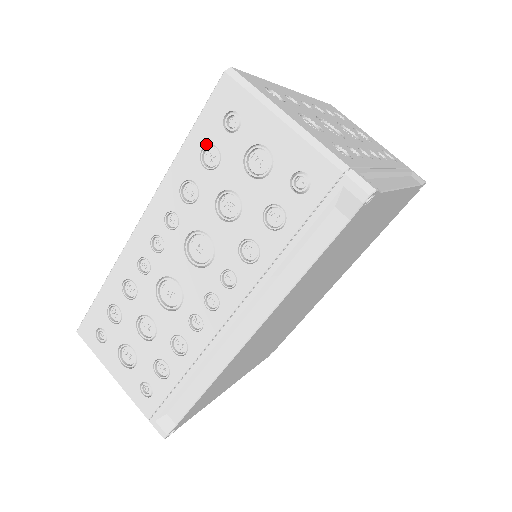
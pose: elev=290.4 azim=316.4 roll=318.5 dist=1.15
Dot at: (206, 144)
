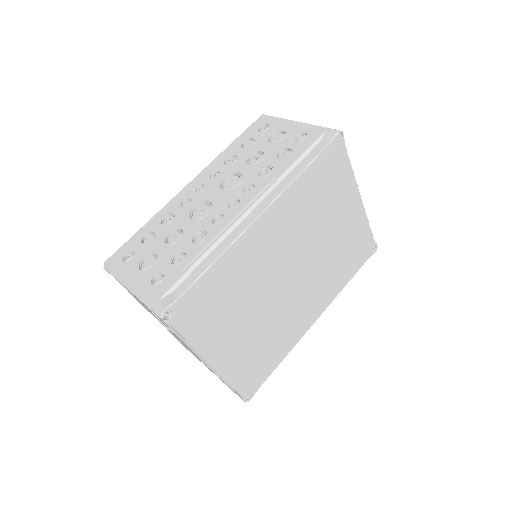
Dot at: (246, 139)
